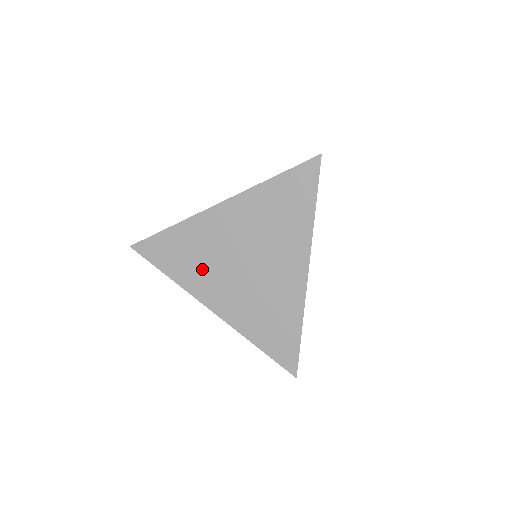
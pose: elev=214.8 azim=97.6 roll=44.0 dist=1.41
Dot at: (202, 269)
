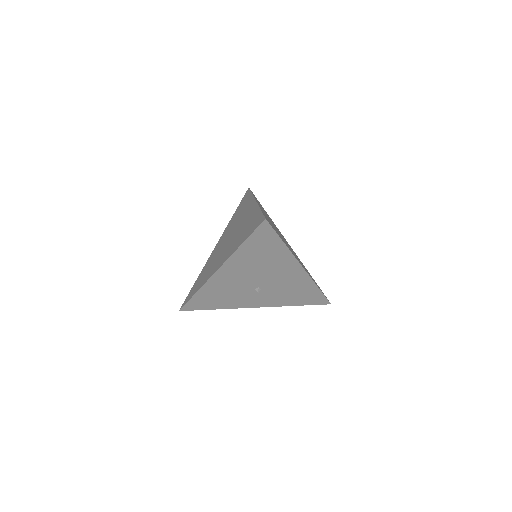
Dot at: (211, 268)
